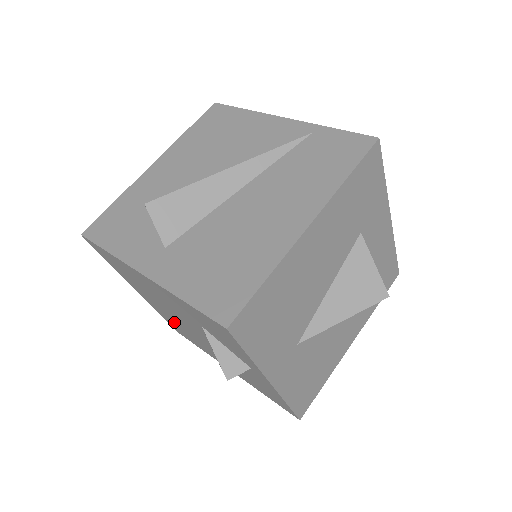
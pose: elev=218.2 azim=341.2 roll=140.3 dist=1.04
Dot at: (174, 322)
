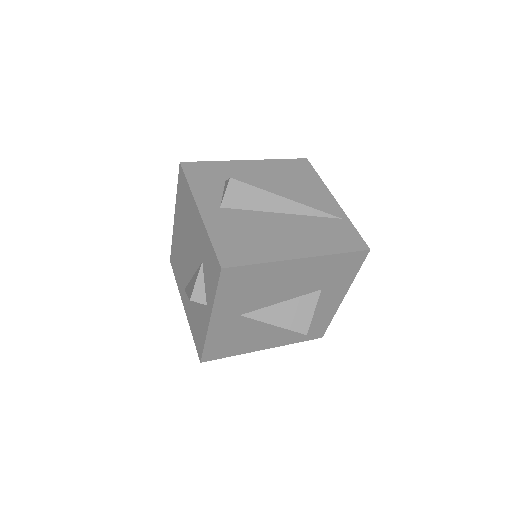
Dot at: (179, 252)
